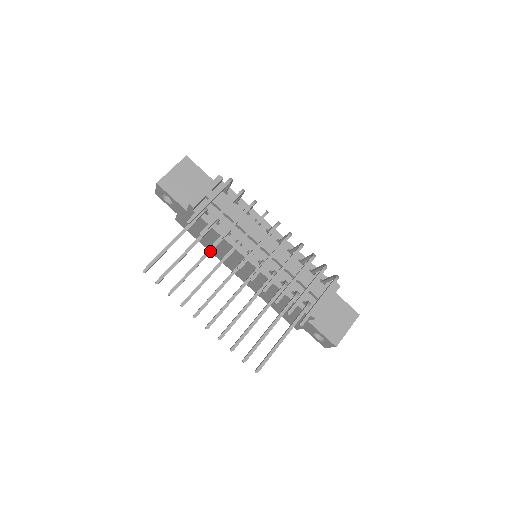
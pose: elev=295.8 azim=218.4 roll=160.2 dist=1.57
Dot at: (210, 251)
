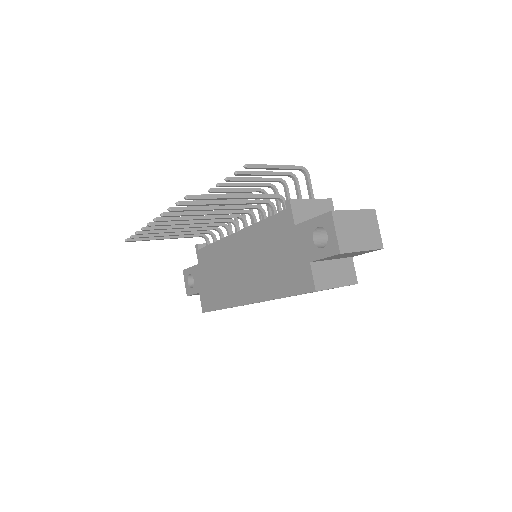
Dot at: (192, 228)
